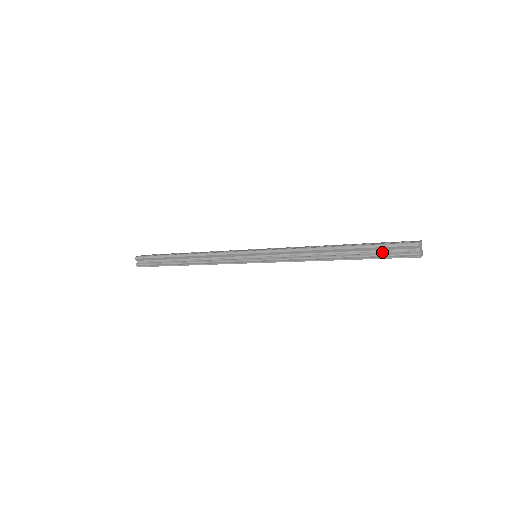
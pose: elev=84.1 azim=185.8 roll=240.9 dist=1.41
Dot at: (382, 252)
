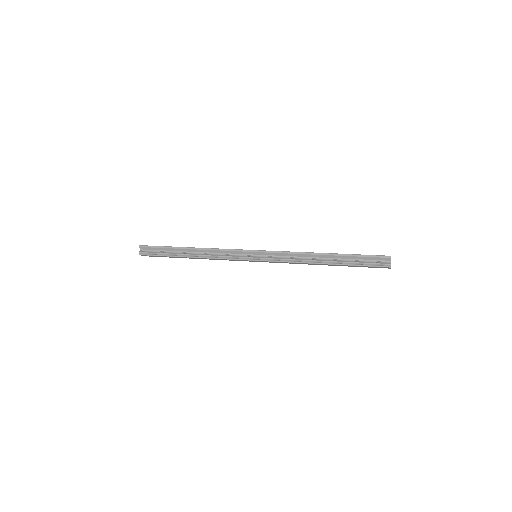
Dot at: (362, 261)
